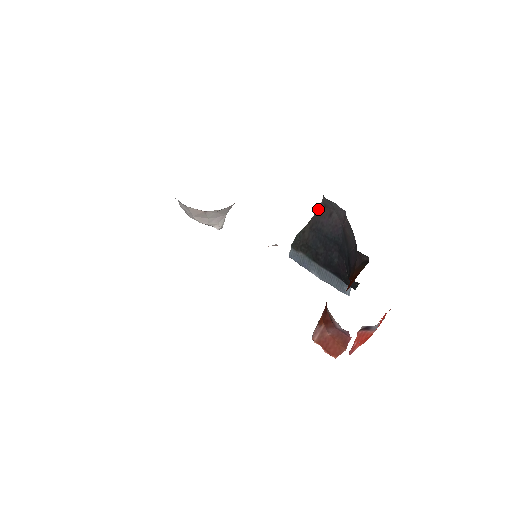
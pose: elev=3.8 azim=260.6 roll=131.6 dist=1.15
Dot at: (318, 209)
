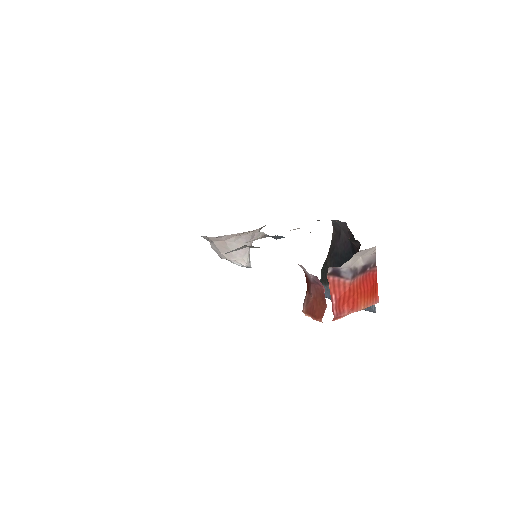
Dot at: (332, 237)
